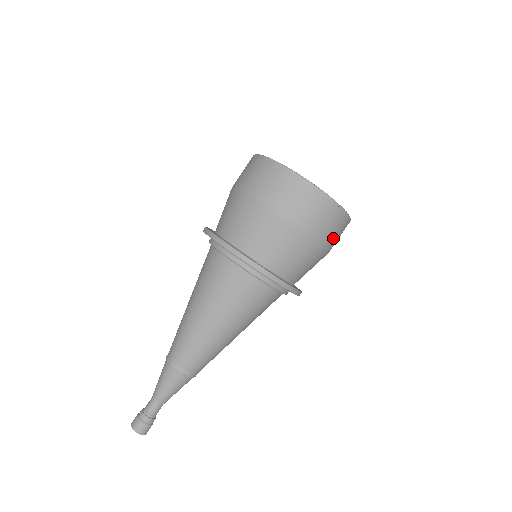
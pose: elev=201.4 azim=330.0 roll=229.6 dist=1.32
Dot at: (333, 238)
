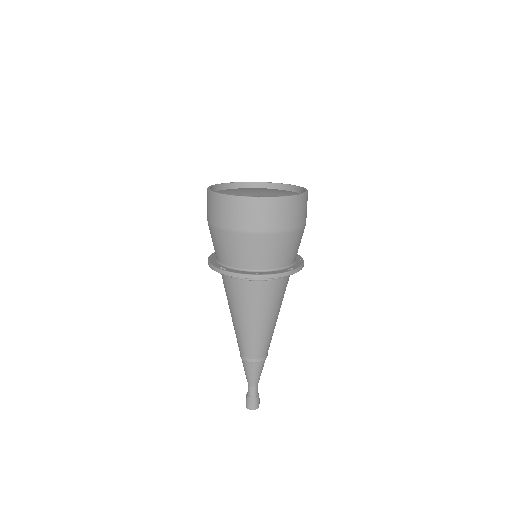
Dot at: (266, 222)
